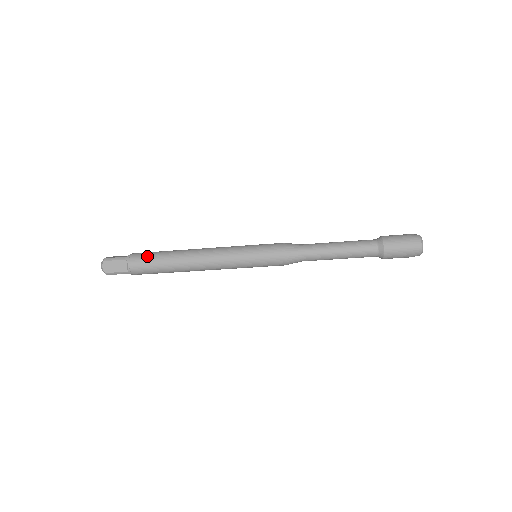
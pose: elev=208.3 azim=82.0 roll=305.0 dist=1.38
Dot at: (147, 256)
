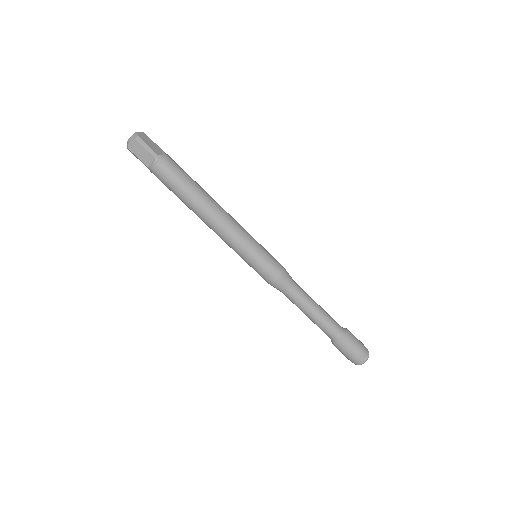
Dot at: occluded
